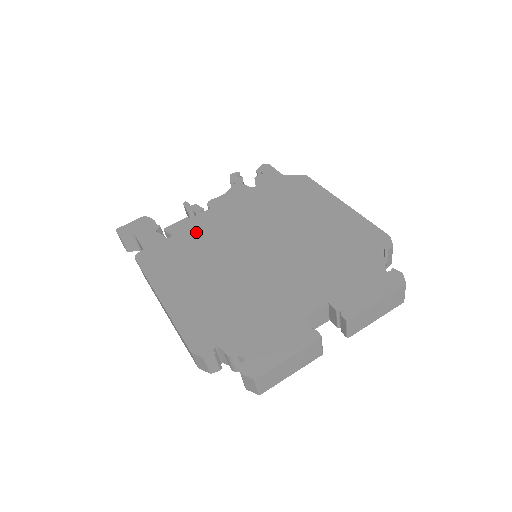
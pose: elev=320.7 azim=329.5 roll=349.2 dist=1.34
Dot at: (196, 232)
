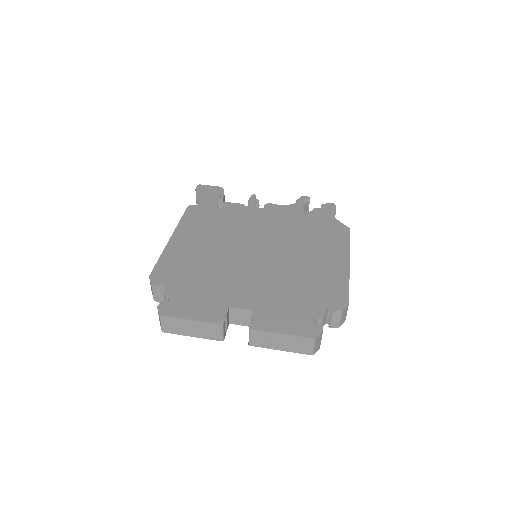
Dot at: (237, 216)
